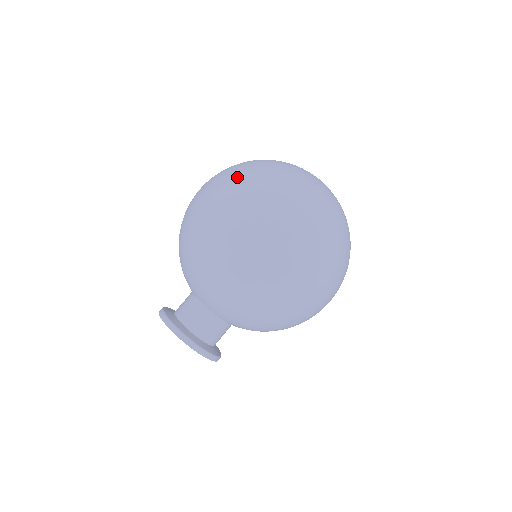
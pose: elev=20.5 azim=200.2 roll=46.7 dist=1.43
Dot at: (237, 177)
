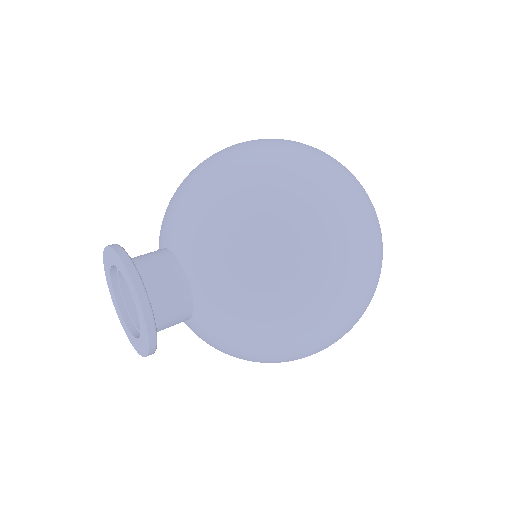
Dot at: (372, 248)
